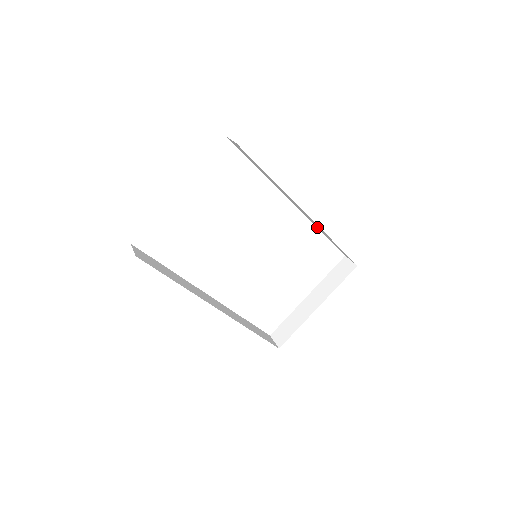
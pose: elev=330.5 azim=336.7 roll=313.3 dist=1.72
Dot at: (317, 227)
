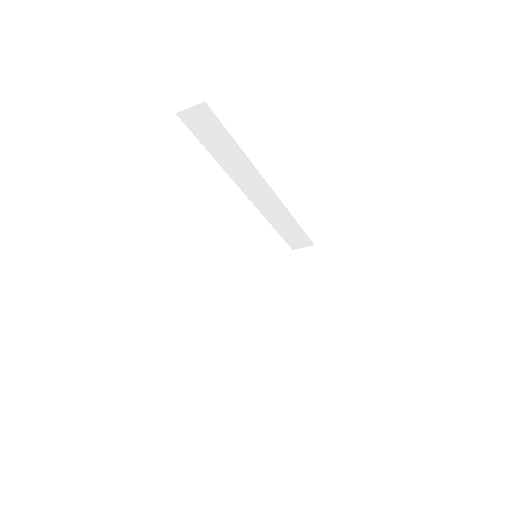
Dot at: (270, 218)
